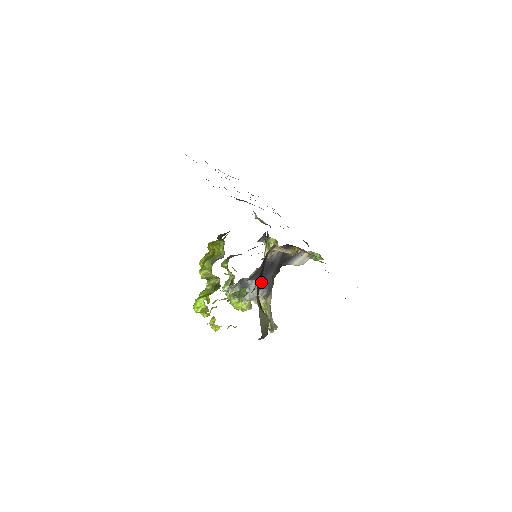
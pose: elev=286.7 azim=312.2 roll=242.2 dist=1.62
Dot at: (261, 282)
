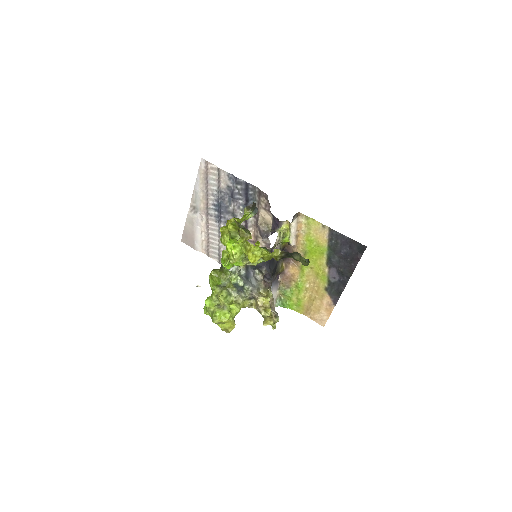
Dot at: (266, 270)
